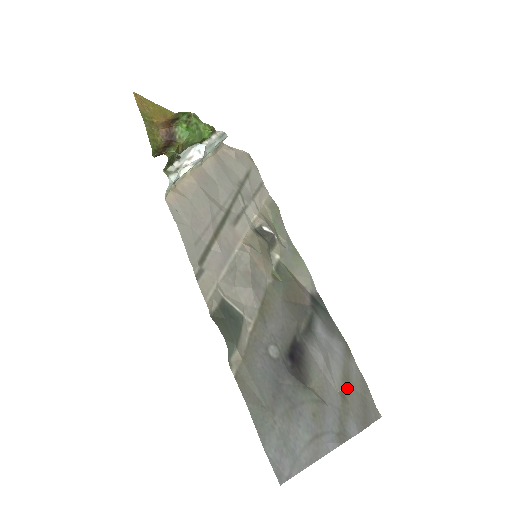
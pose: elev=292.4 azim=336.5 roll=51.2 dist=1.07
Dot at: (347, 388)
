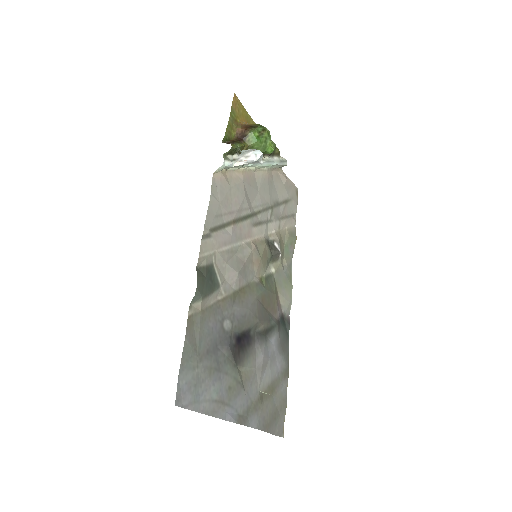
Dot at: (268, 395)
